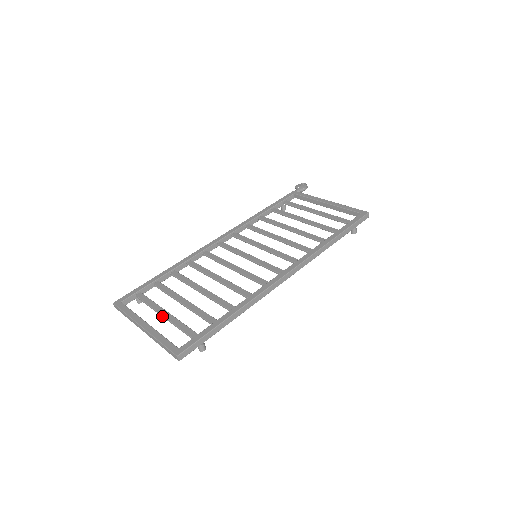
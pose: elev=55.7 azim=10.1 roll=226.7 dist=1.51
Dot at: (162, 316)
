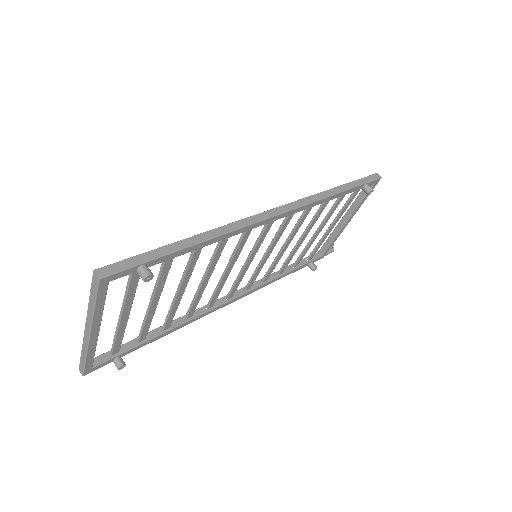
Dot at: (119, 317)
